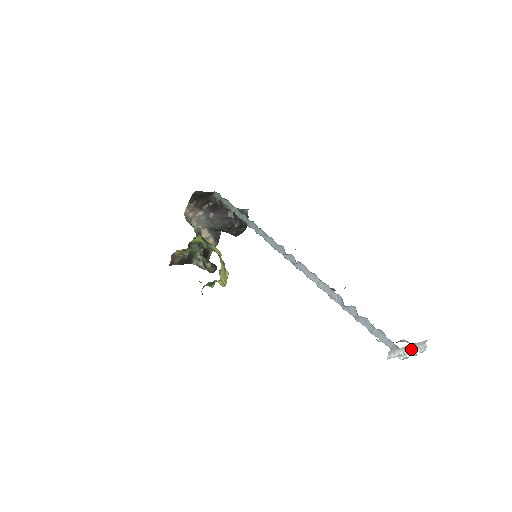
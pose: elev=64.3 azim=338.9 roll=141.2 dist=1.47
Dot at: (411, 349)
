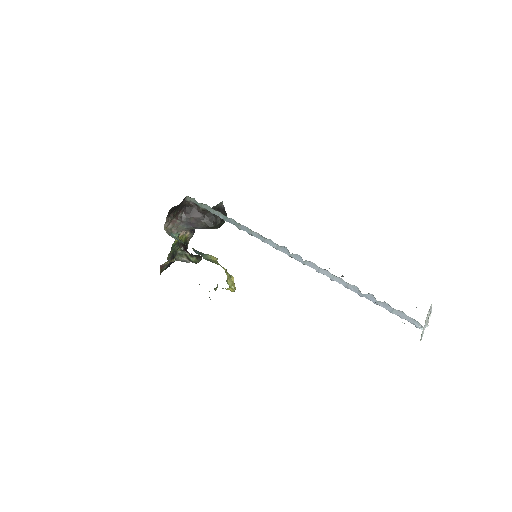
Dot at: (427, 318)
